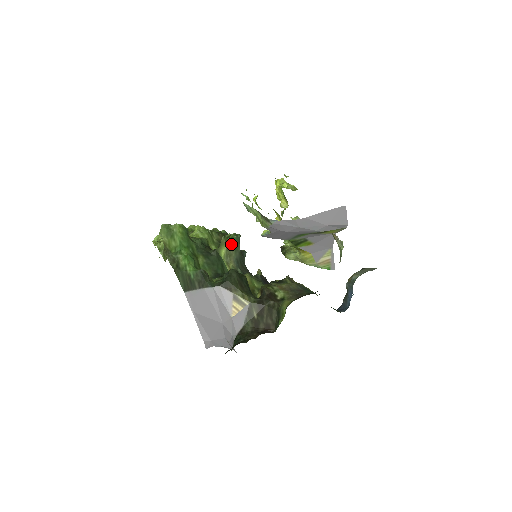
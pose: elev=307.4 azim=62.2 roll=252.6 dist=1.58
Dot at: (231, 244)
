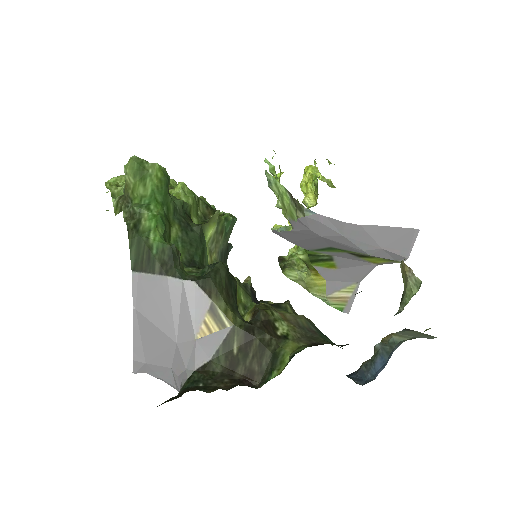
Dot at: (223, 226)
